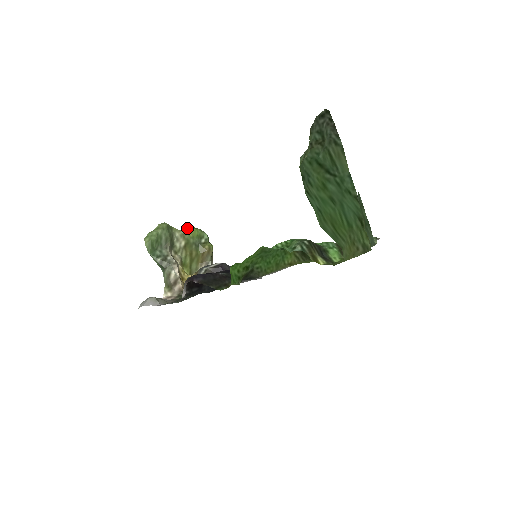
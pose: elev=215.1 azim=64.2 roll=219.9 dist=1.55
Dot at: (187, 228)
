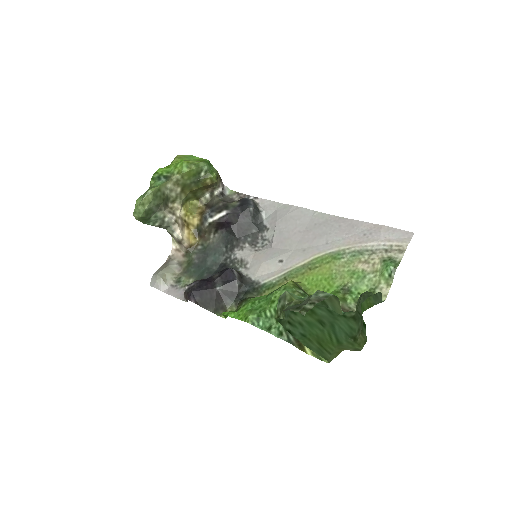
Dot at: (180, 165)
